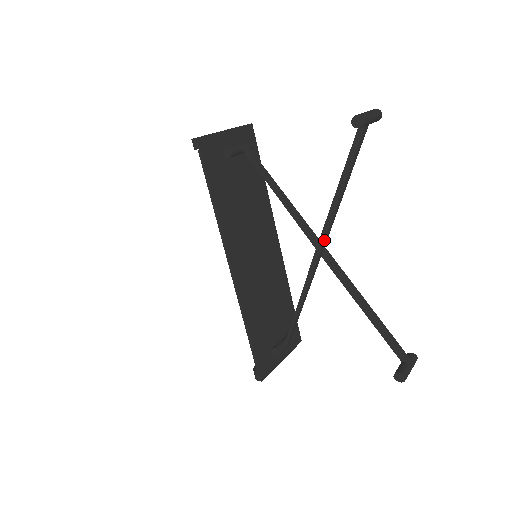
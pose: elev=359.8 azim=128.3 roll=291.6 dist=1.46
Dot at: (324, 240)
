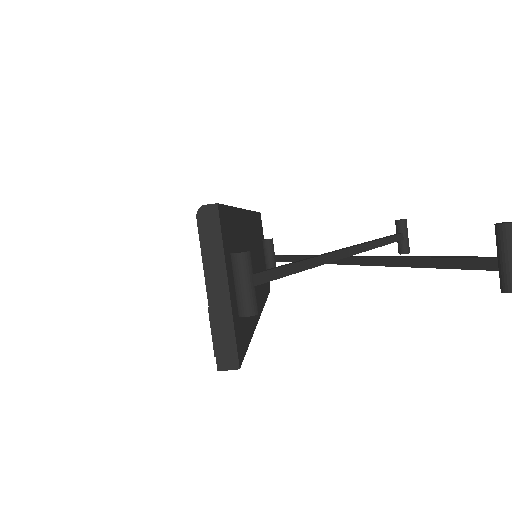
Dot at: (359, 245)
